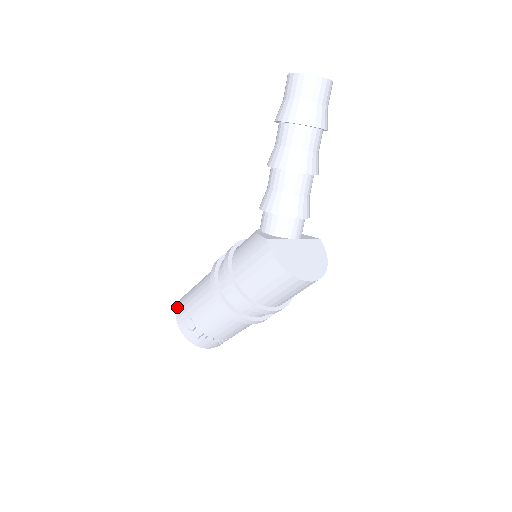
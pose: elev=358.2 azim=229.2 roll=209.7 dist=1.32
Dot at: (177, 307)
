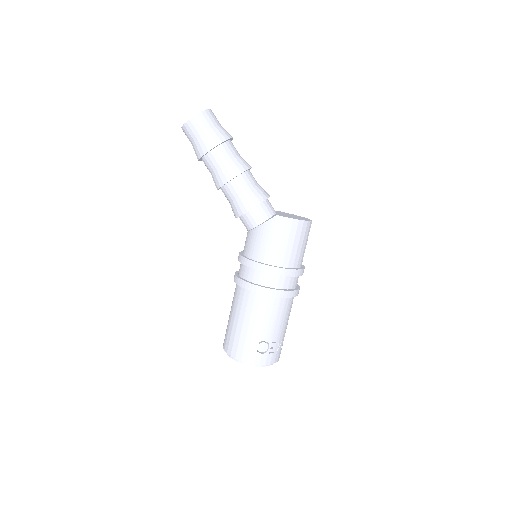
Dot at: (236, 357)
